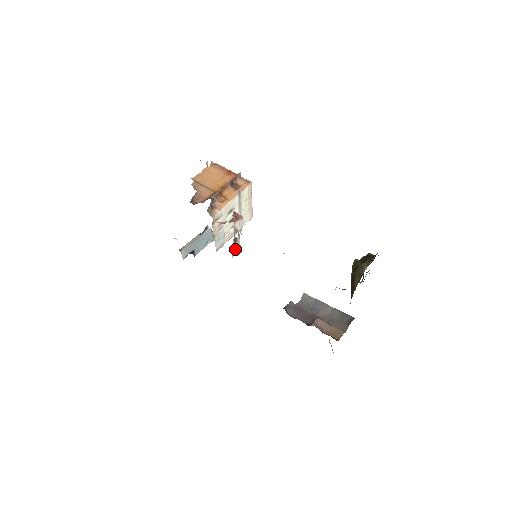
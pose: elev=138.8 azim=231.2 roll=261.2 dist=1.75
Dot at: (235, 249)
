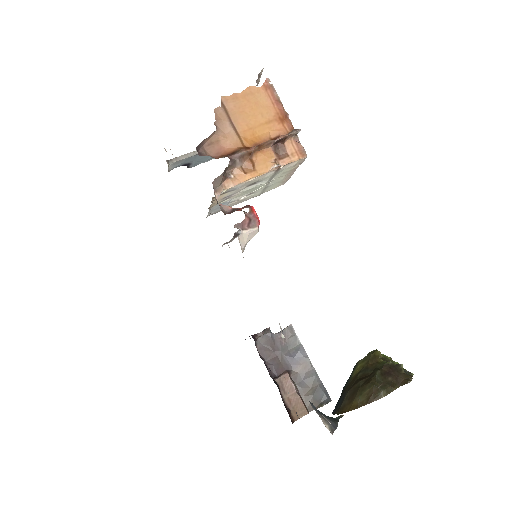
Dot at: (230, 241)
